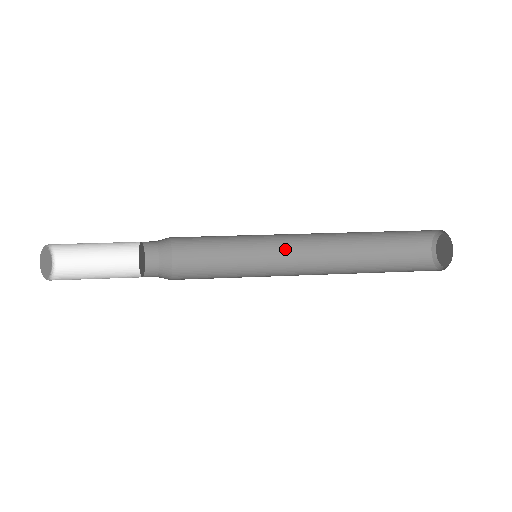
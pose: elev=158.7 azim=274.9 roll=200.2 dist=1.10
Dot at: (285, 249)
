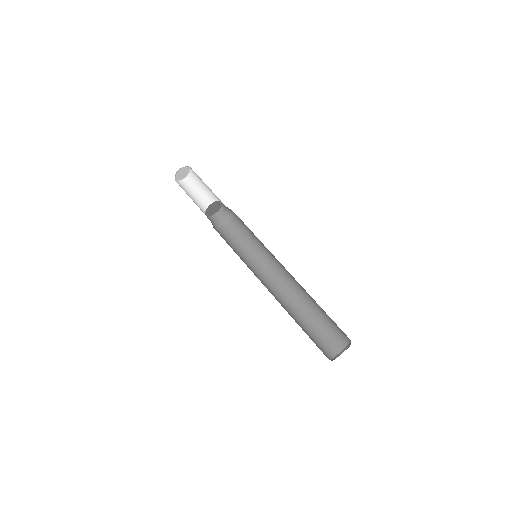
Dot at: occluded
